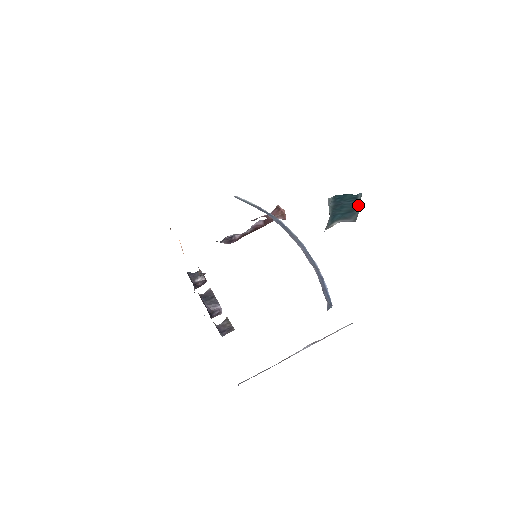
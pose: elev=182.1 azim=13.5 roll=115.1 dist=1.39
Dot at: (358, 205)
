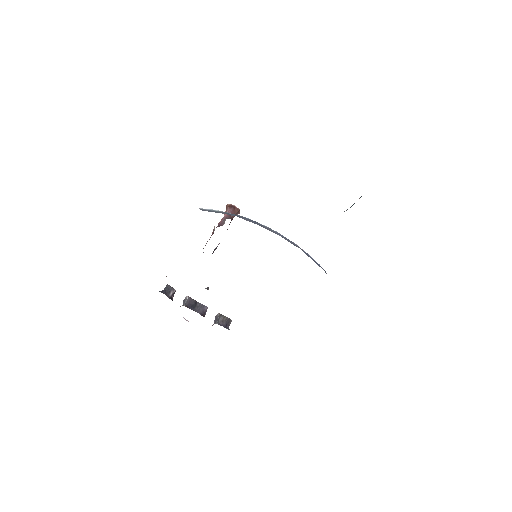
Dot at: occluded
